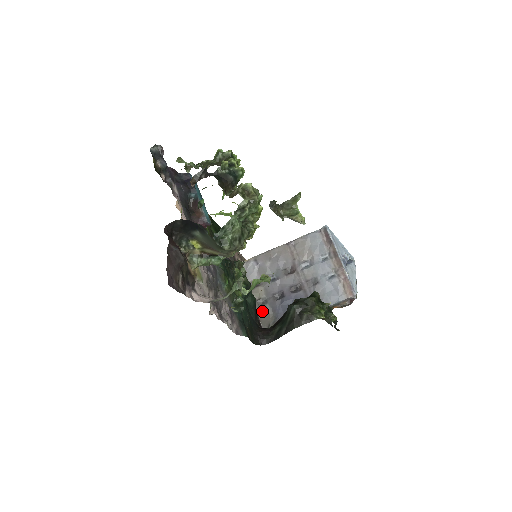
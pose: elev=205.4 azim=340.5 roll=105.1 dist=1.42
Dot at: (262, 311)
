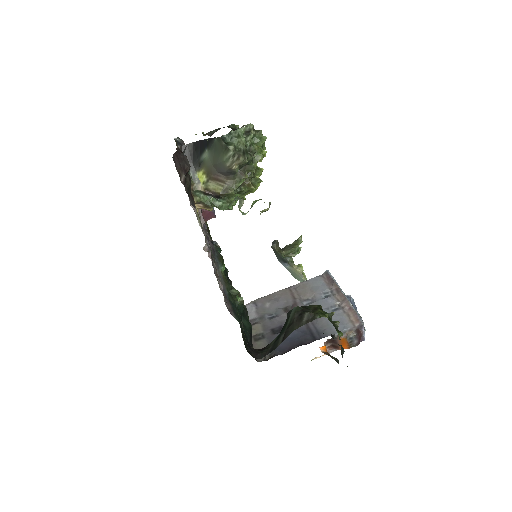
Dot at: (258, 345)
